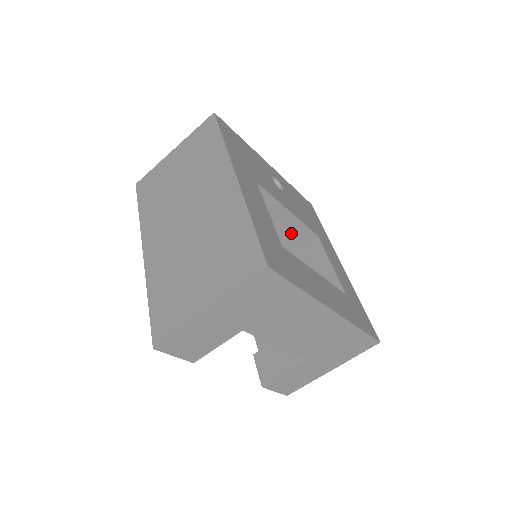
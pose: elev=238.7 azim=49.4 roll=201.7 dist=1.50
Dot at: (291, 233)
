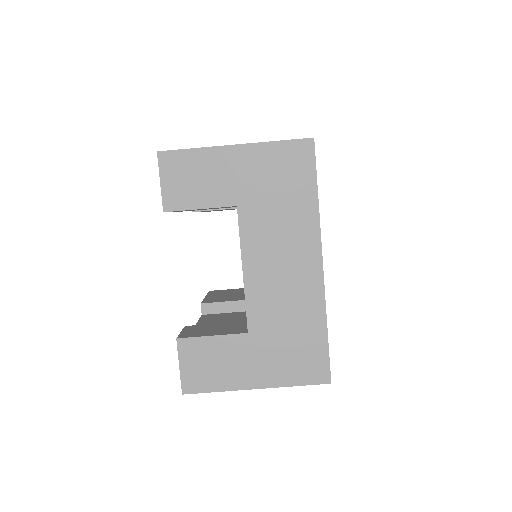
Dot at: occluded
